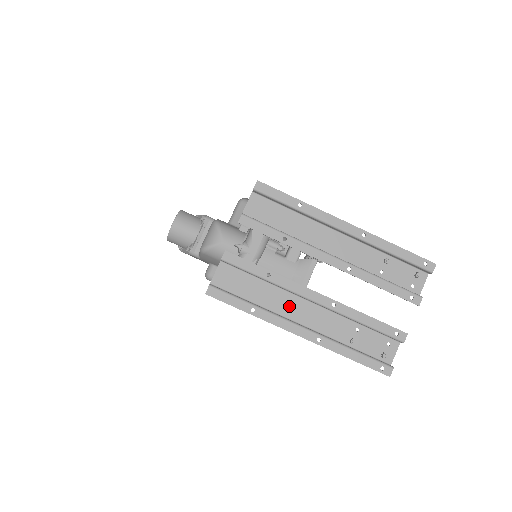
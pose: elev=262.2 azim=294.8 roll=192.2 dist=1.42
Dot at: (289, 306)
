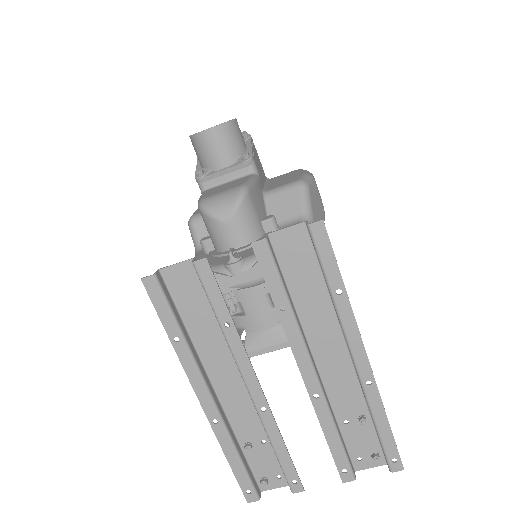
Dot at: (220, 365)
